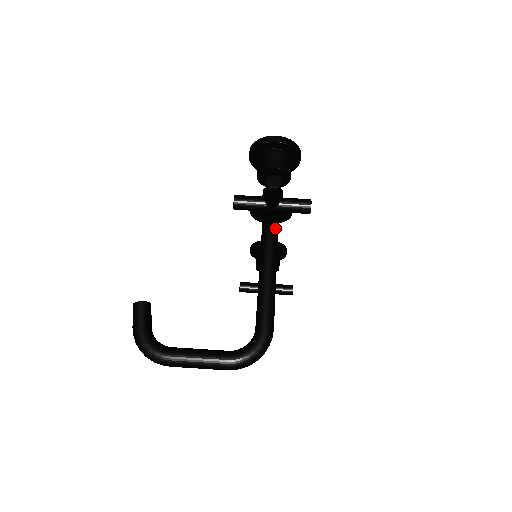
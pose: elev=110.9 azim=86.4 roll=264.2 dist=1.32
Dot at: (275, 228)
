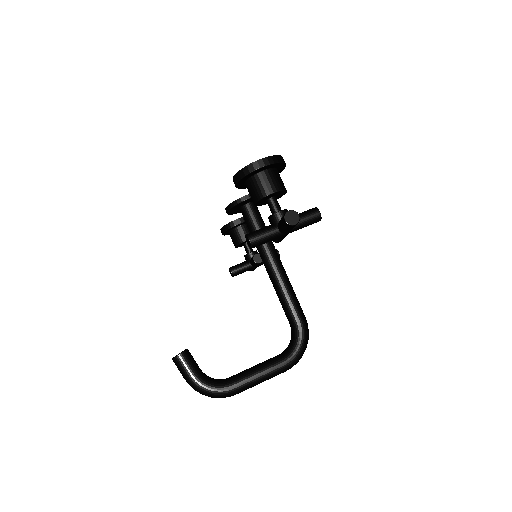
Dot at: (261, 221)
